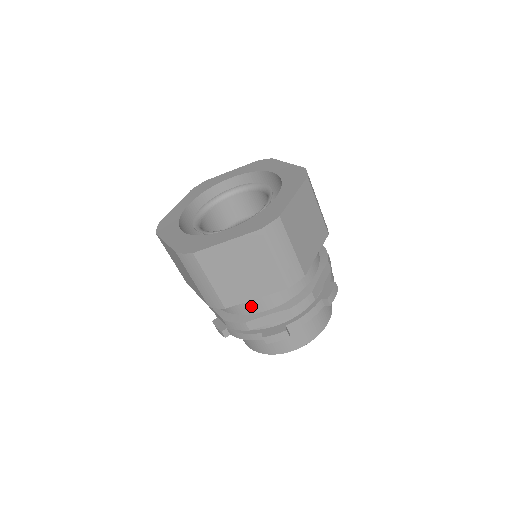
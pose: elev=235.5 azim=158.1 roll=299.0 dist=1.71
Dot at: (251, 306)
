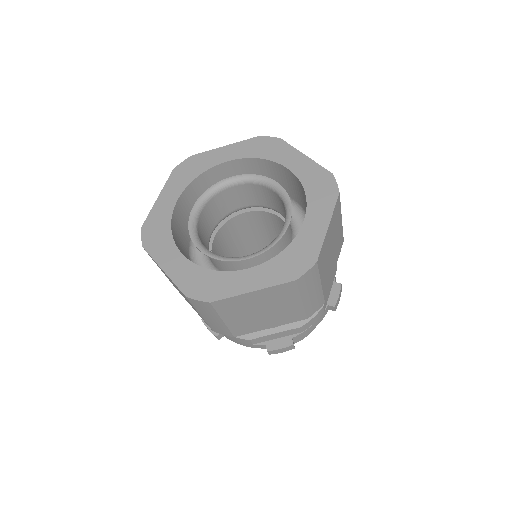
Dot at: occluded
